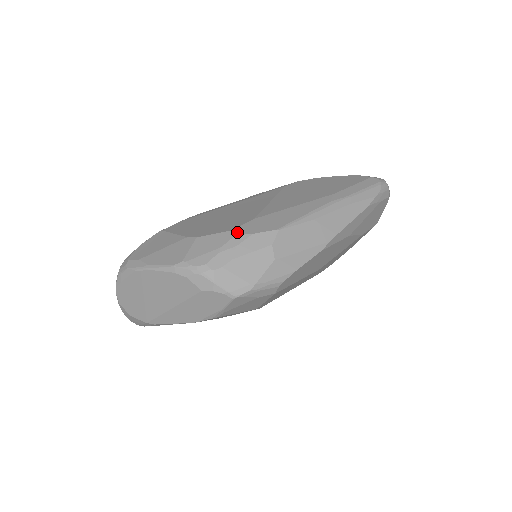
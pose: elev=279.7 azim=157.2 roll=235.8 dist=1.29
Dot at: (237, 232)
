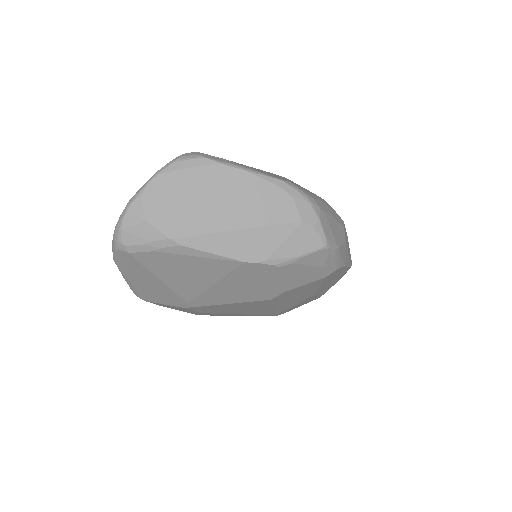
Dot at: occluded
